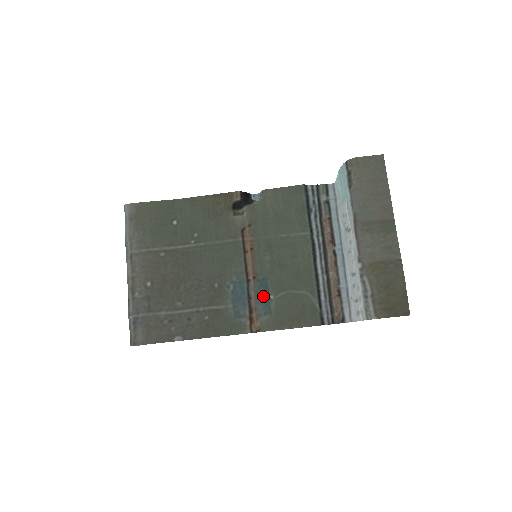
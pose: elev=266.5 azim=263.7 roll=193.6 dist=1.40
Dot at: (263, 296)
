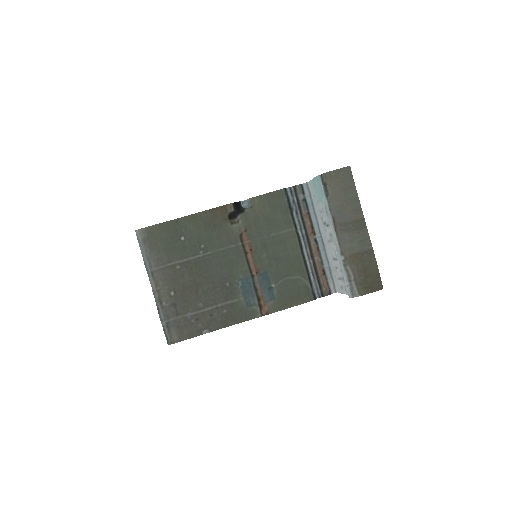
Dot at: (266, 286)
